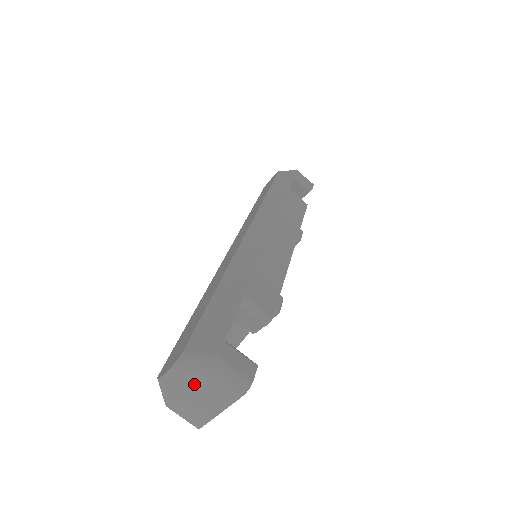
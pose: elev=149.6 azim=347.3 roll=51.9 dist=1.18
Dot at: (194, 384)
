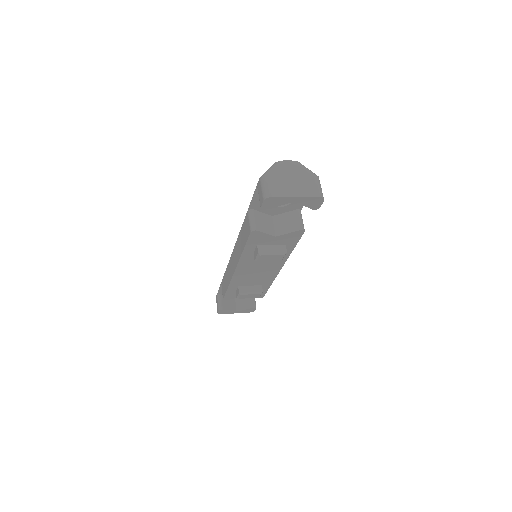
Dot at: (299, 175)
